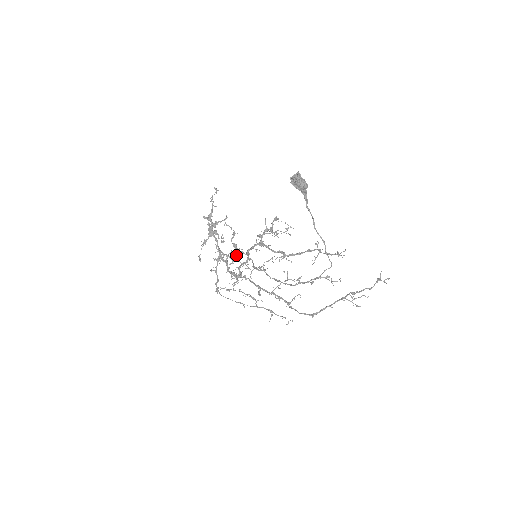
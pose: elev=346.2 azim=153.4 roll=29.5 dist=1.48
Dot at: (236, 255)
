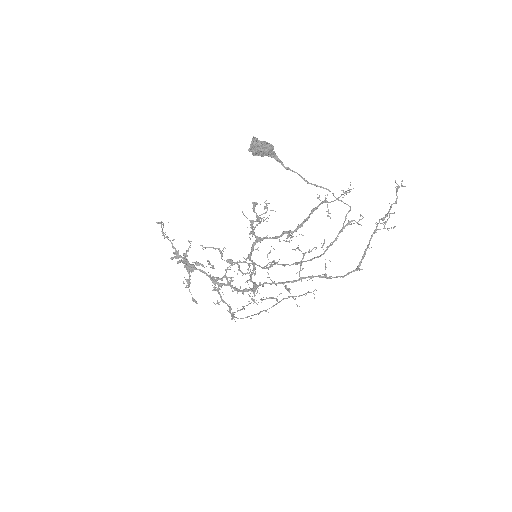
Dot at: (239, 270)
